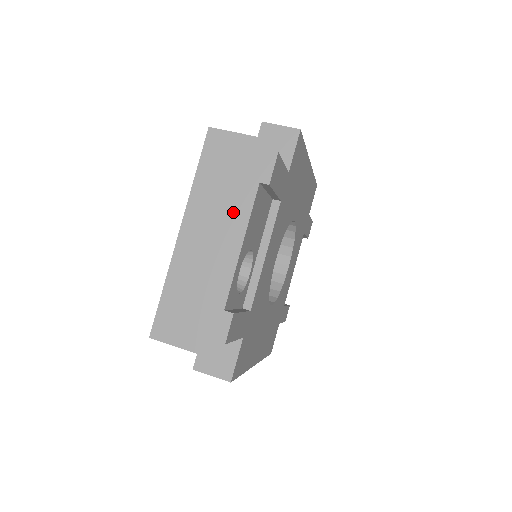
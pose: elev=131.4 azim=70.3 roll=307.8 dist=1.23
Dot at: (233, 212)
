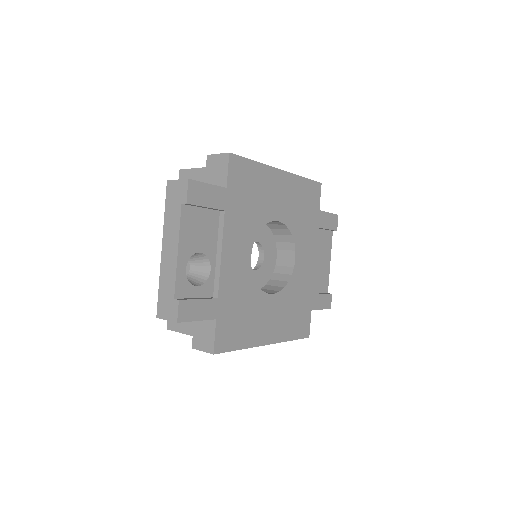
Dot at: (171, 229)
